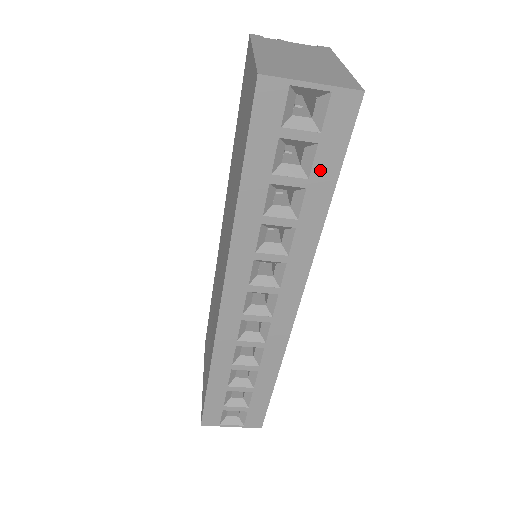
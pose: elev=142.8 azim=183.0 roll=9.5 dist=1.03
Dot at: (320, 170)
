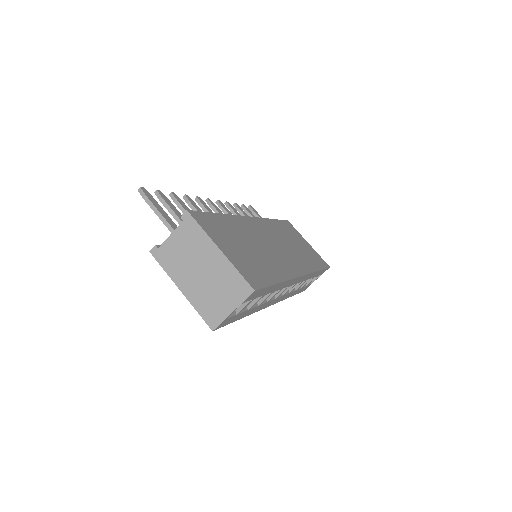
Dot at: (264, 293)
